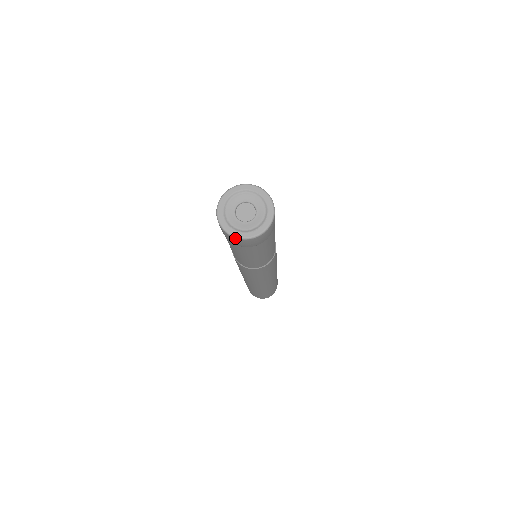
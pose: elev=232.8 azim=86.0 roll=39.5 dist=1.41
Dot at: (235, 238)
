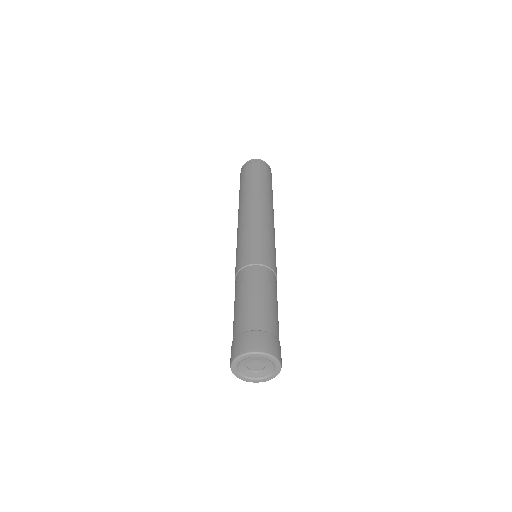
Dot at: (246, 380)
